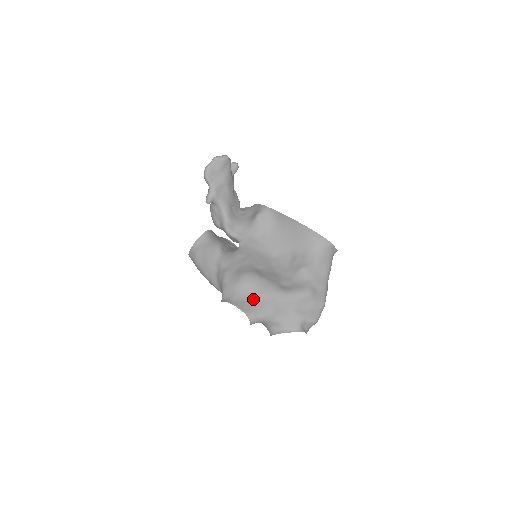
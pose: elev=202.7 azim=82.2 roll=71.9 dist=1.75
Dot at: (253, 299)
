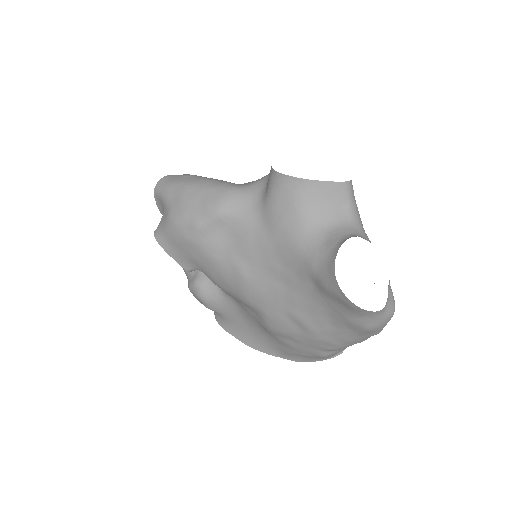
Dot at: occluded
